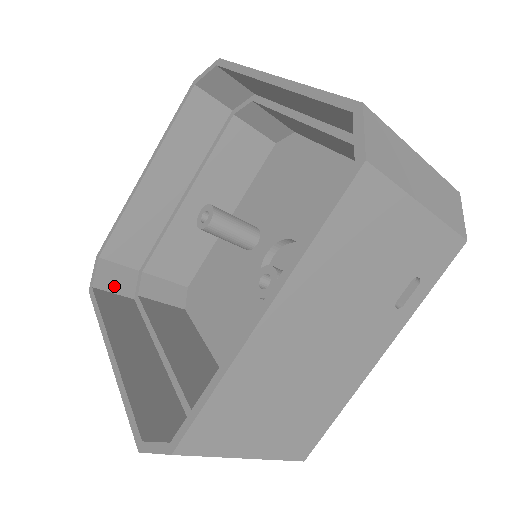
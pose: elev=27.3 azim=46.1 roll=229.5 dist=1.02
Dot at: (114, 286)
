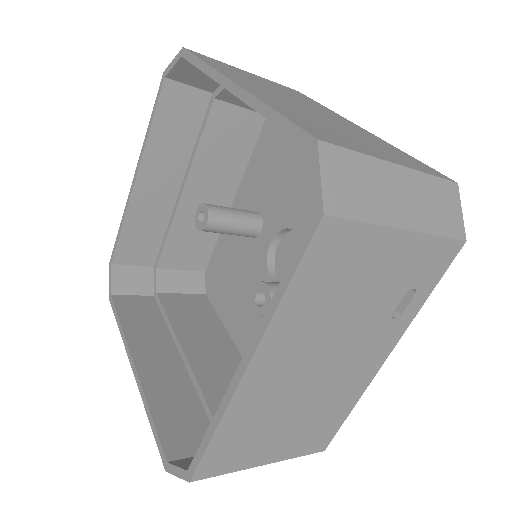
Dot at: (132, 288)
